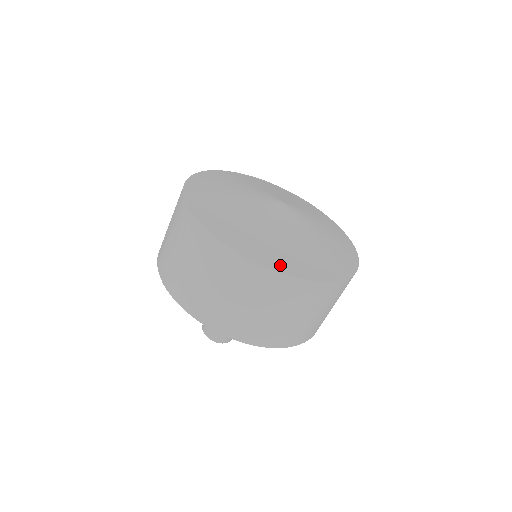
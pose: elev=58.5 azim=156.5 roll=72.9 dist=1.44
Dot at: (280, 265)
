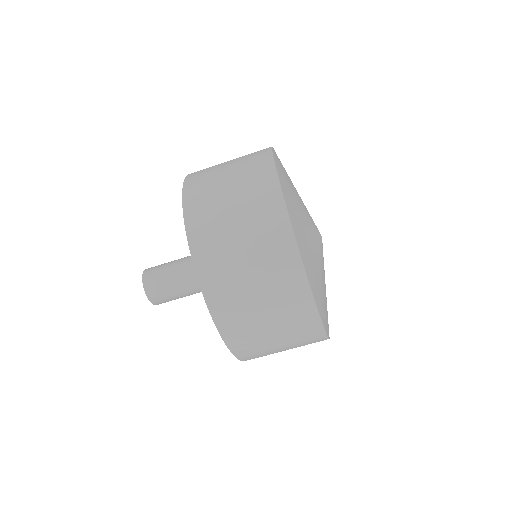
Dot at: (300, 243)
